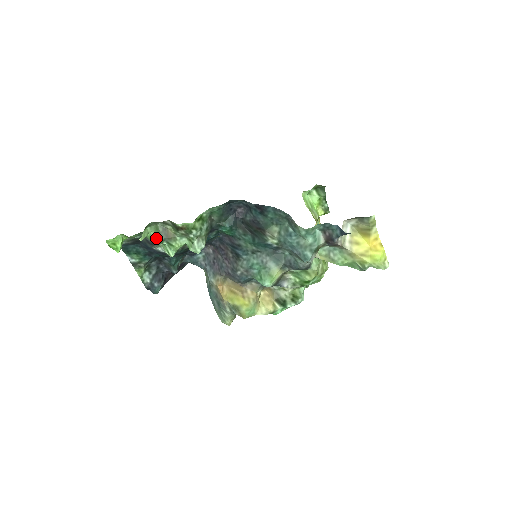
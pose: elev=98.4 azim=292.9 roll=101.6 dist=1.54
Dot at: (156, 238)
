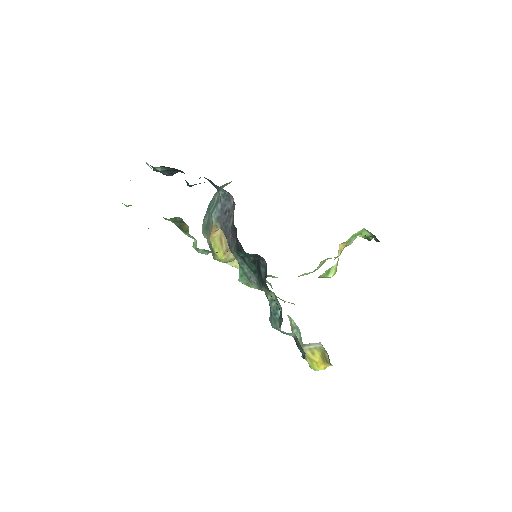
Dot at: (169, 220)
